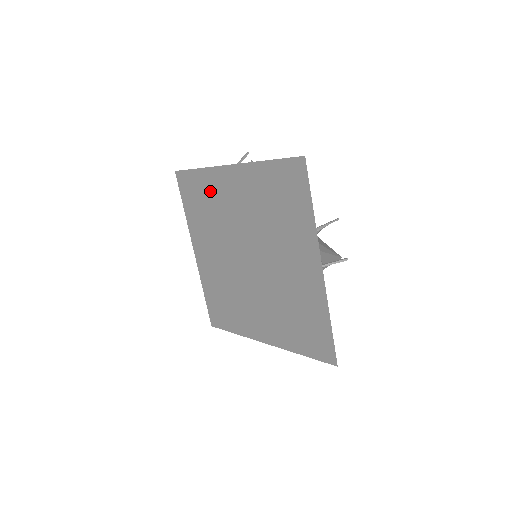
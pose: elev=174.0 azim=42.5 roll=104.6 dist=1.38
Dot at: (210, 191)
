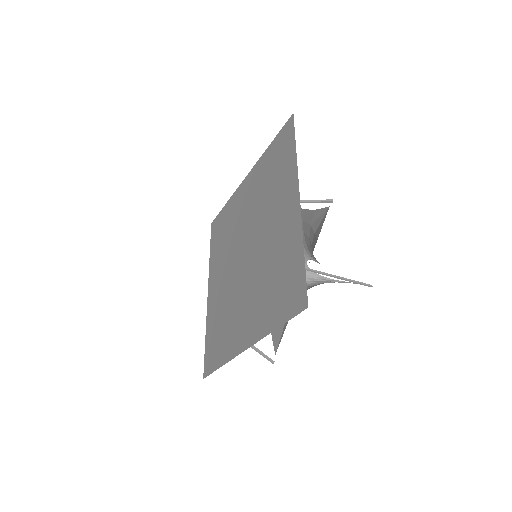
Dot at: (230, 214)
